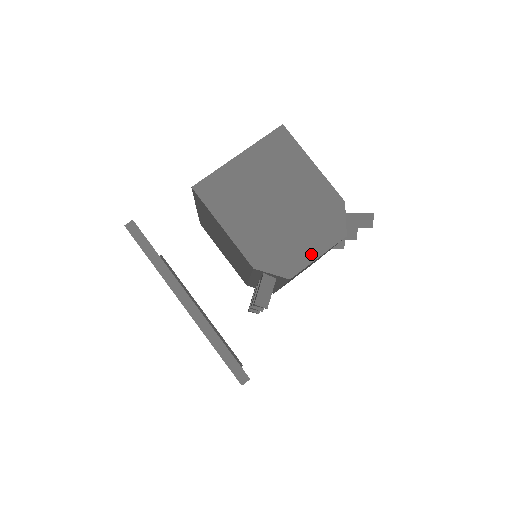
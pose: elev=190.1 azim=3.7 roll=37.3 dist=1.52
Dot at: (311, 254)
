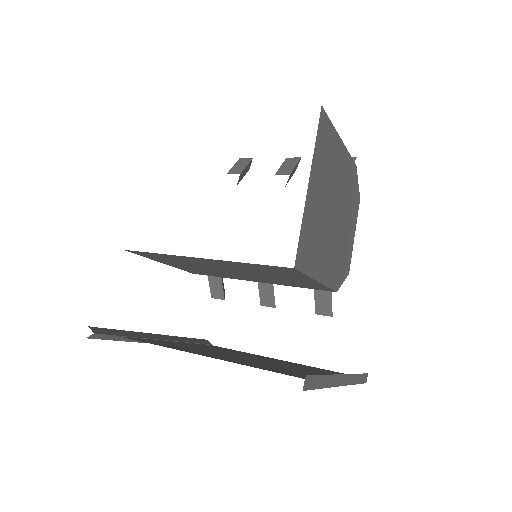
Dot at: (352, 238)
